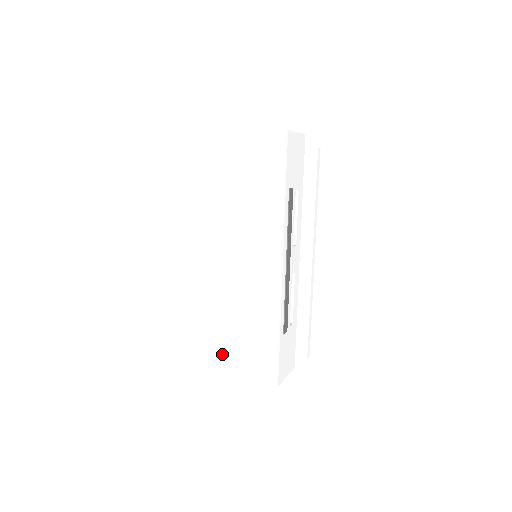
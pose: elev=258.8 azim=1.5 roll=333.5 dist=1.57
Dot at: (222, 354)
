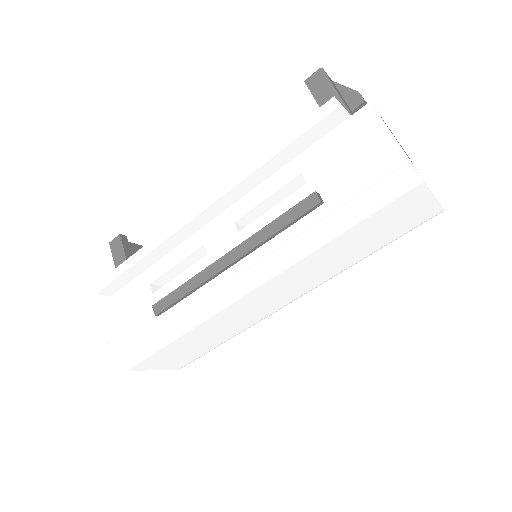
Dot at: (158, 357)
